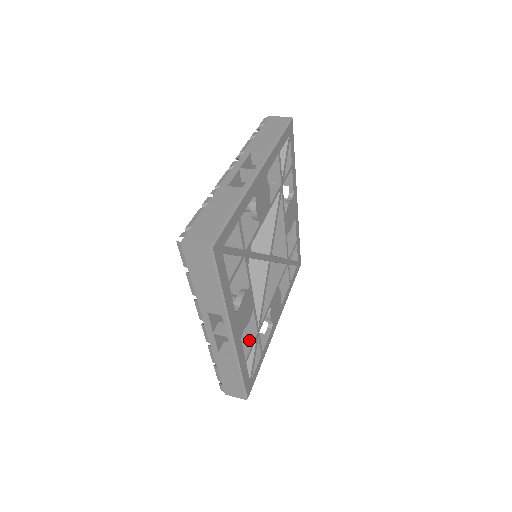
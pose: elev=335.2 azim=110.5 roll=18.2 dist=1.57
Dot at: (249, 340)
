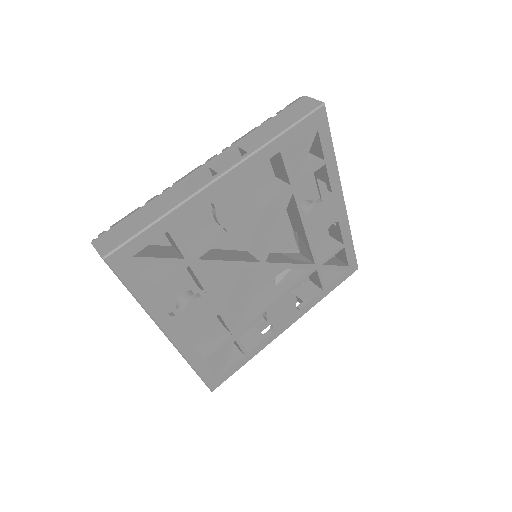
Dot at: (220, 339)
